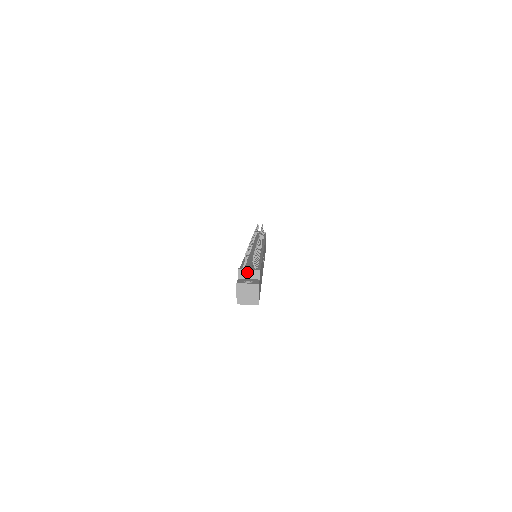
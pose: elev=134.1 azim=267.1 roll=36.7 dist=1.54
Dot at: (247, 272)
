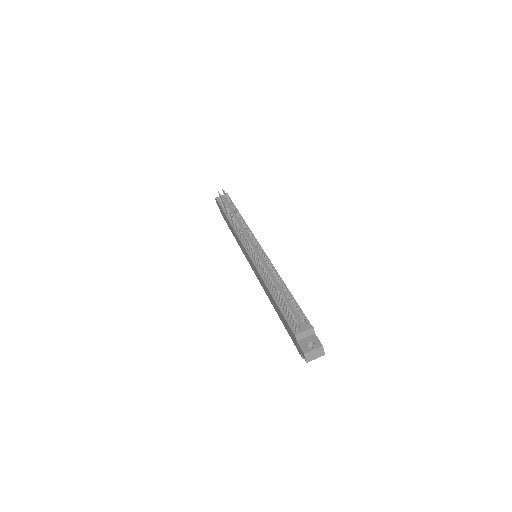
Dot at: (303, 334)
